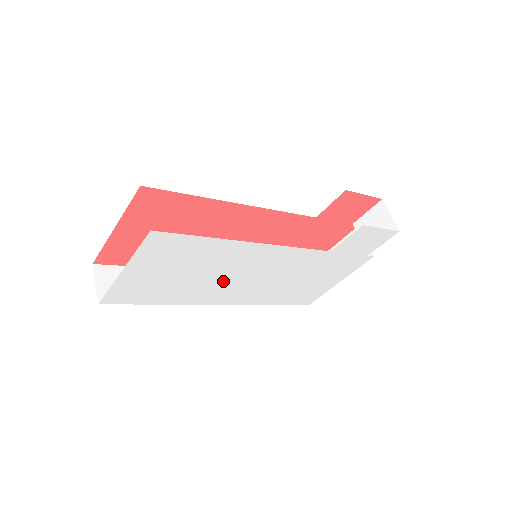
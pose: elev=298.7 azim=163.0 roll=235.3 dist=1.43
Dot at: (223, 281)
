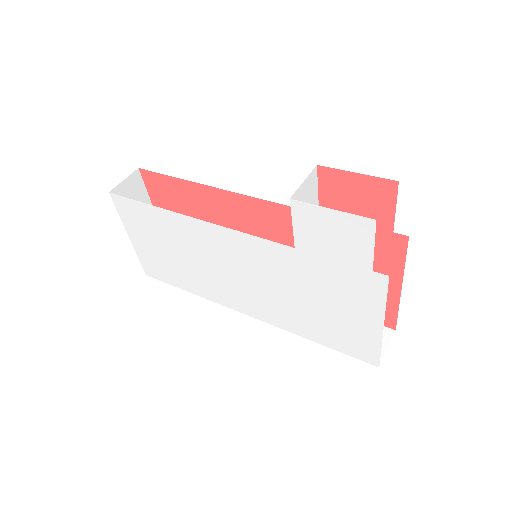
Dot at: (214, 273)
